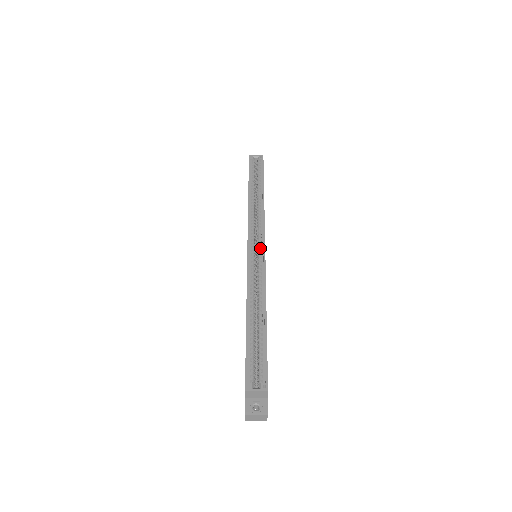
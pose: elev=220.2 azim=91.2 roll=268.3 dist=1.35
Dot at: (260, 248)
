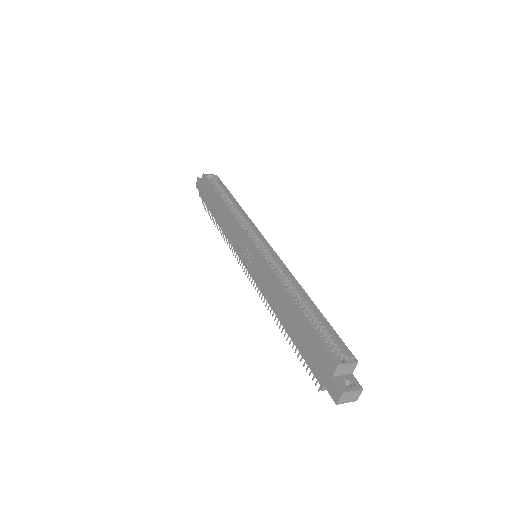
Dot at: (262, 246)
